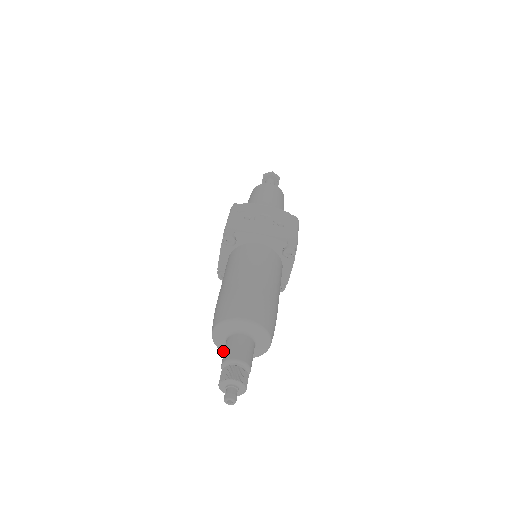
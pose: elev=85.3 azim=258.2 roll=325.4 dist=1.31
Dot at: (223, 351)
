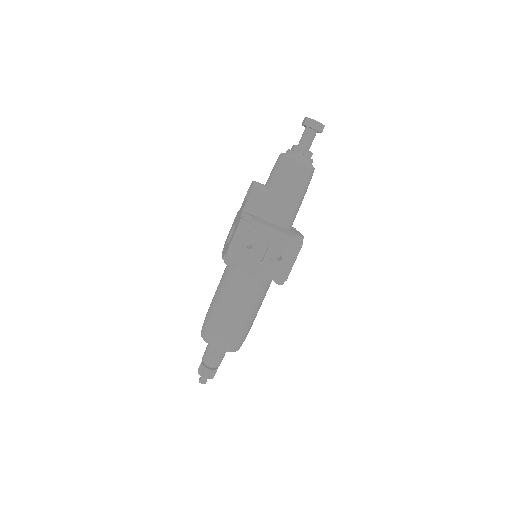
Dot at: occluded
